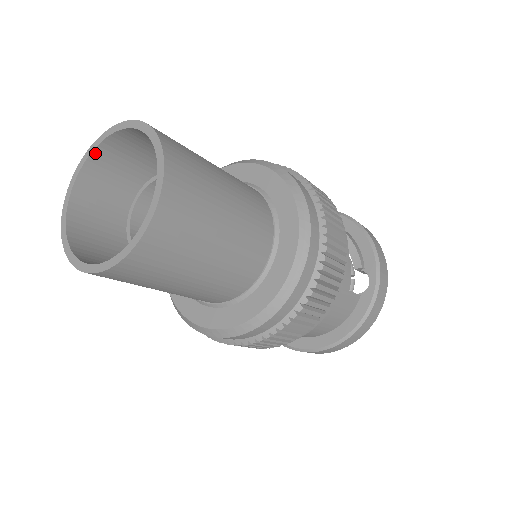
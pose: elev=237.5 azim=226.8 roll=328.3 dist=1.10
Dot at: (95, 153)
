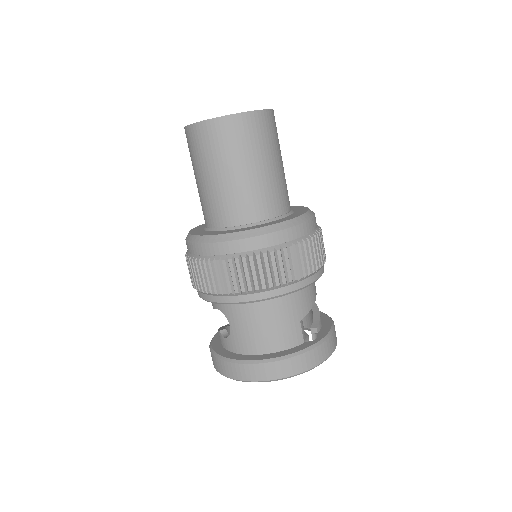
Dot at: occluded
